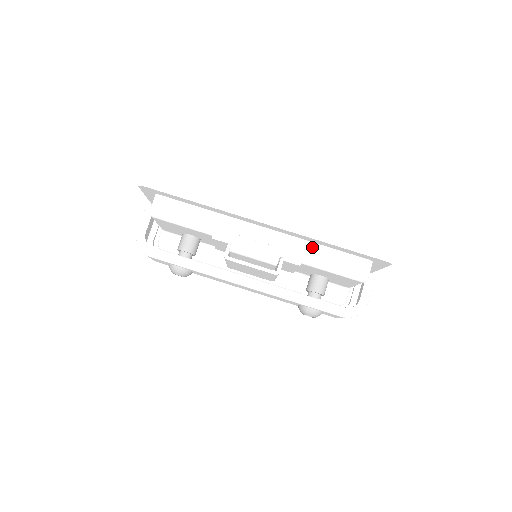
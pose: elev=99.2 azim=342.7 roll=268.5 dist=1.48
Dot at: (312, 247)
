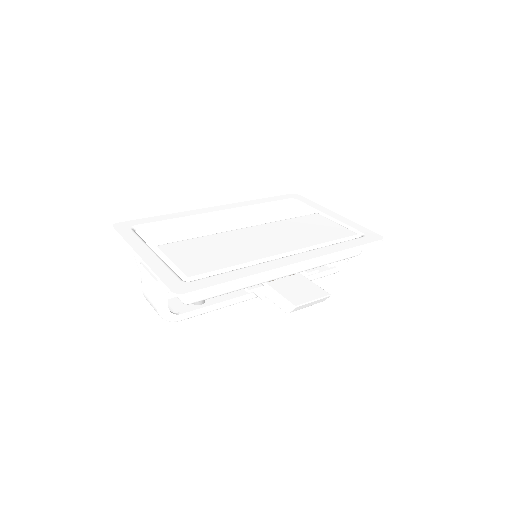
Dot at: occluded
